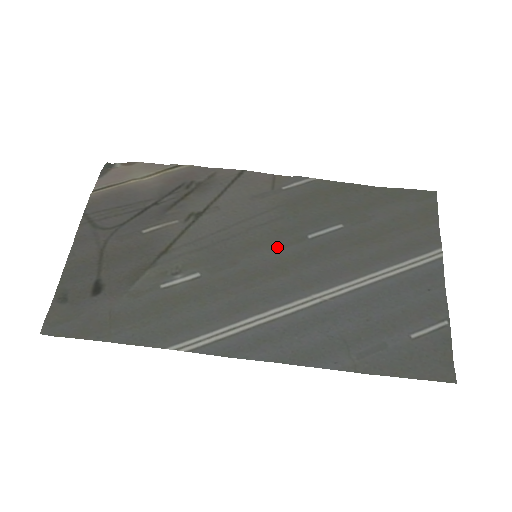
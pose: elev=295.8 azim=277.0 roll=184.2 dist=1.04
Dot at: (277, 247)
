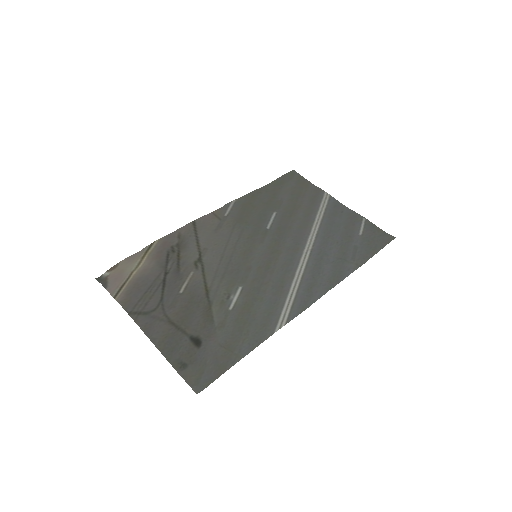
Dot at: (259, 245)
